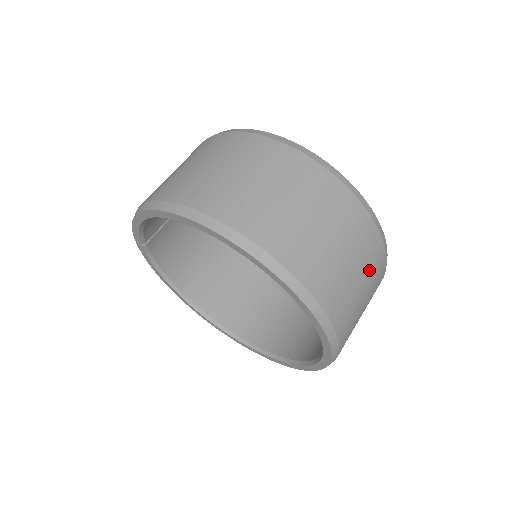
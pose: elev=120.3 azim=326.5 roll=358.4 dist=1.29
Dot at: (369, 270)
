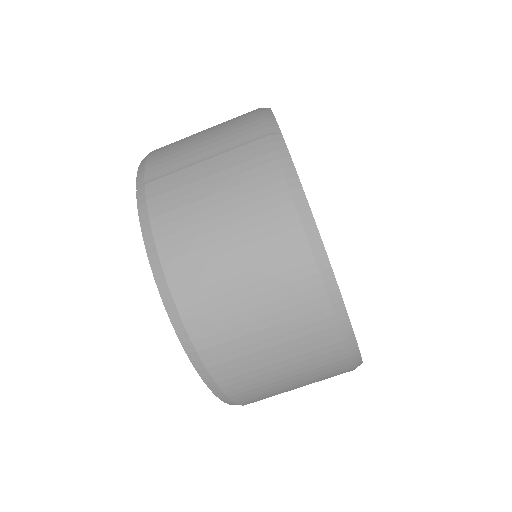
Dot at: occluded
